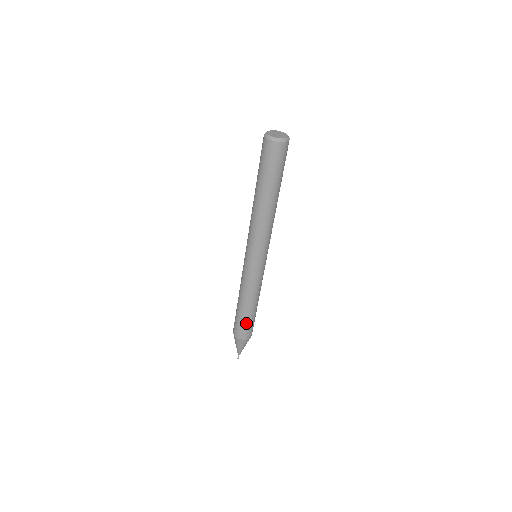
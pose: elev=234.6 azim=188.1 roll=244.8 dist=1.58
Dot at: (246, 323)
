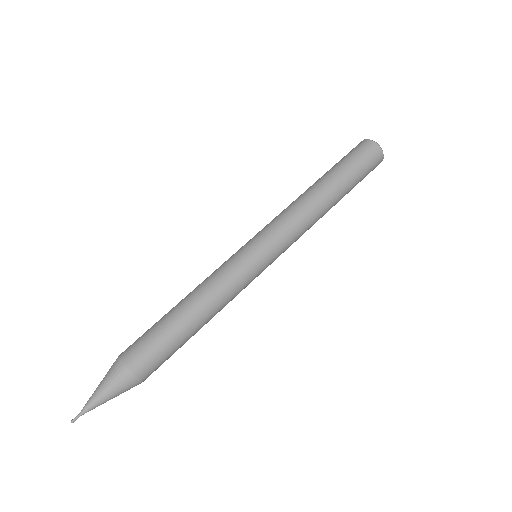
Dot at: (154, 330)
